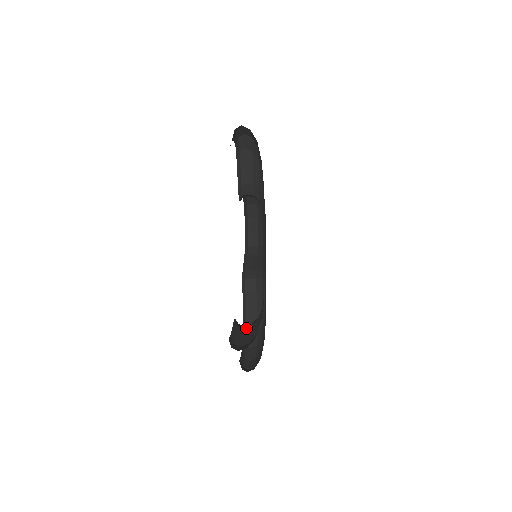
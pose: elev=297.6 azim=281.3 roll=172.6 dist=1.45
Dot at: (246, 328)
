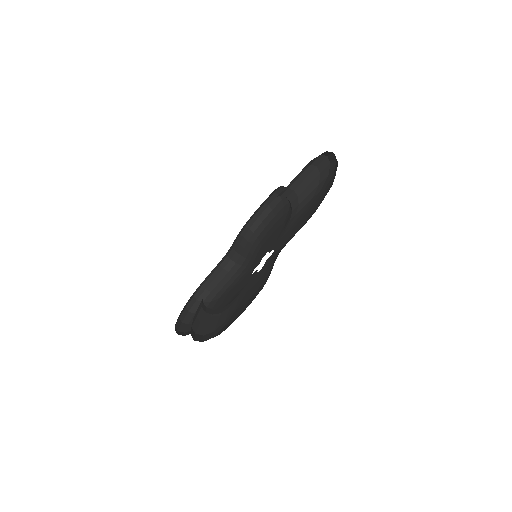
Dot at: (224, 272)
